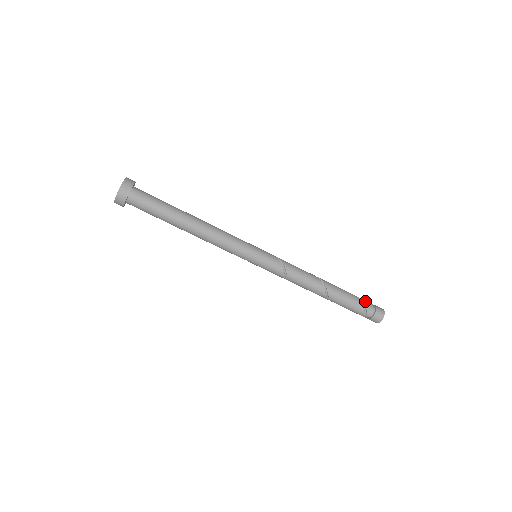
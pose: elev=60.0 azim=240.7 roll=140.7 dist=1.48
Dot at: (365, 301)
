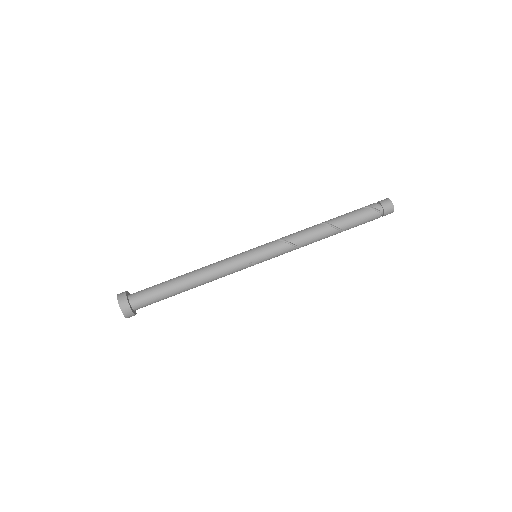
Dot at: (365, 207)
